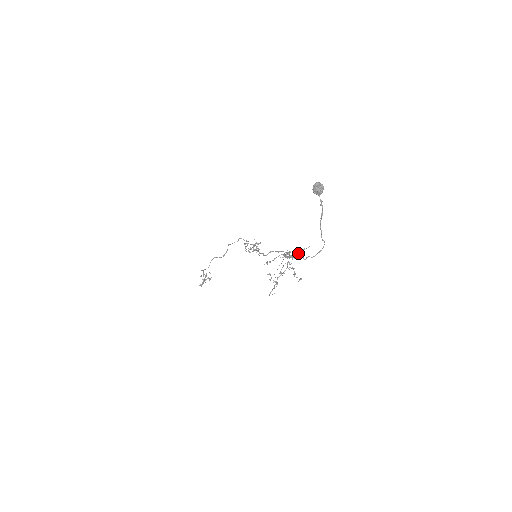
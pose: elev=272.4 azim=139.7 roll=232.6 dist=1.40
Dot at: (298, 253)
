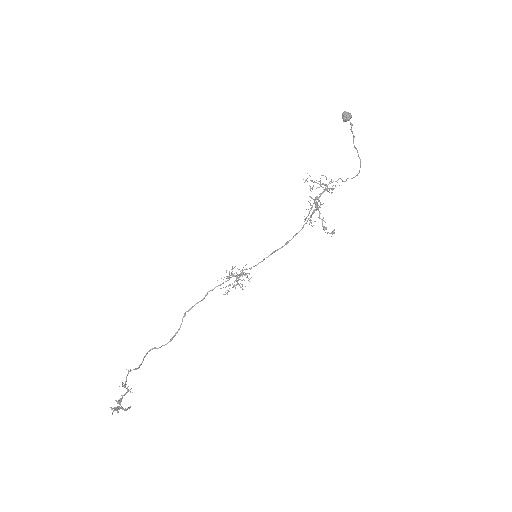
Dot at: occluded
